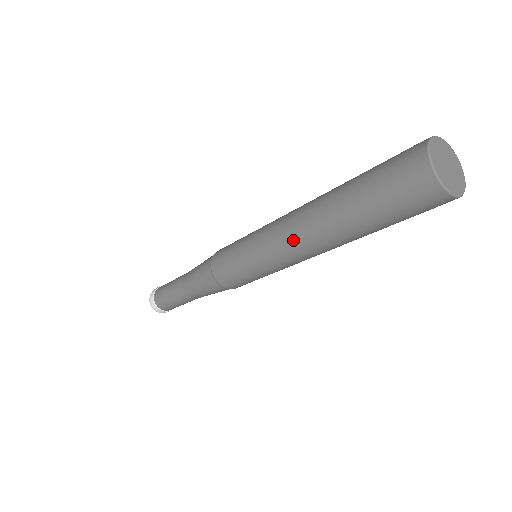
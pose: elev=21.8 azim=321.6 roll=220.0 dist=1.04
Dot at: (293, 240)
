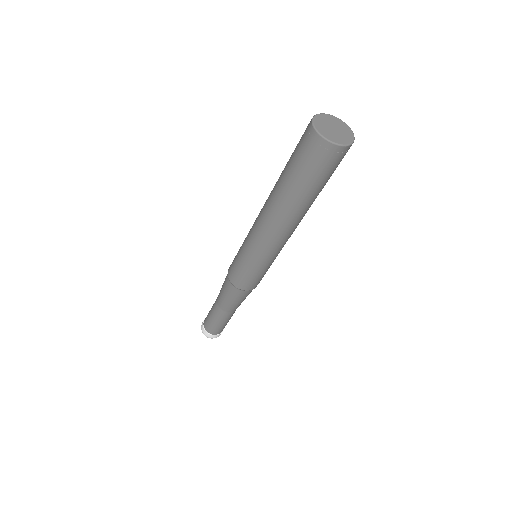
Dot at: (280, 234)
